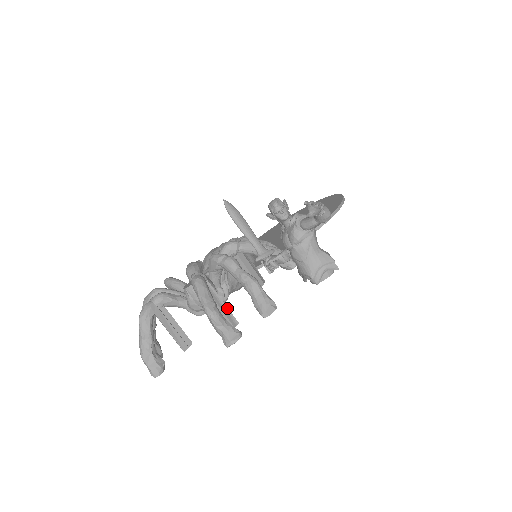
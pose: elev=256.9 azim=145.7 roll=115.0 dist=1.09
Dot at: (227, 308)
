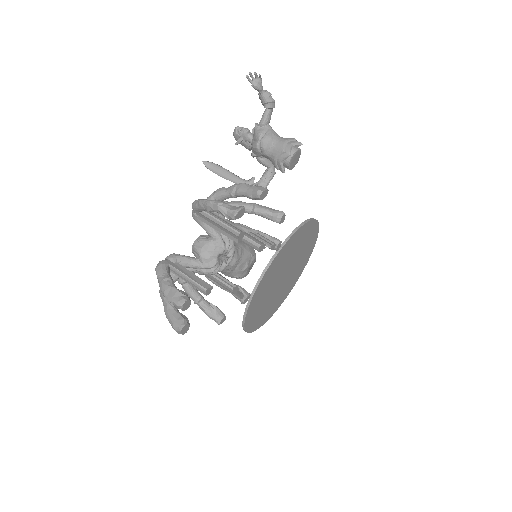
Dot at: (230, 223)
